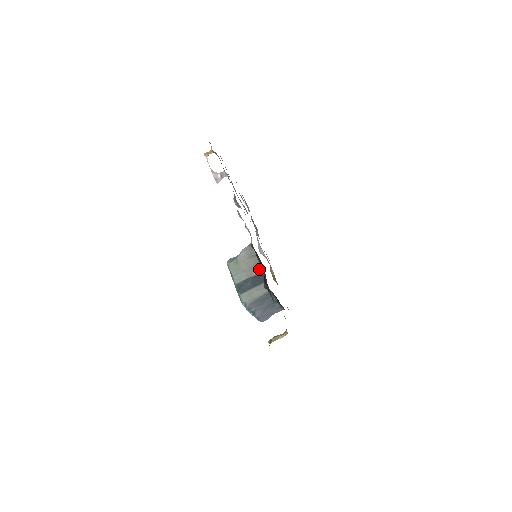
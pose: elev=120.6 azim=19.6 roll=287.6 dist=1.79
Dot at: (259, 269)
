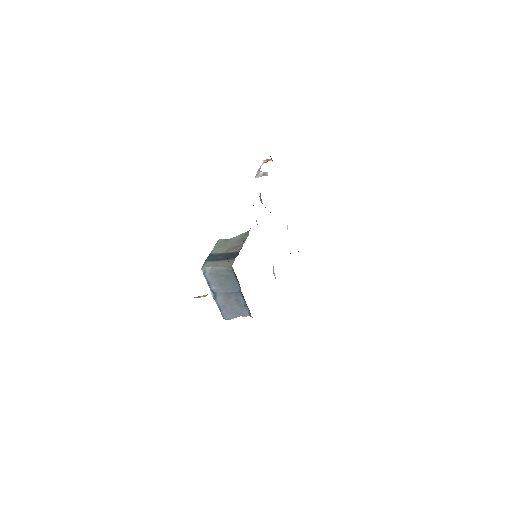
Dot at: (238, 249)
